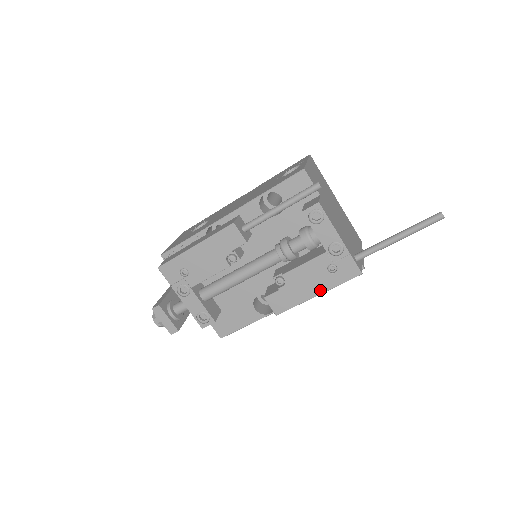
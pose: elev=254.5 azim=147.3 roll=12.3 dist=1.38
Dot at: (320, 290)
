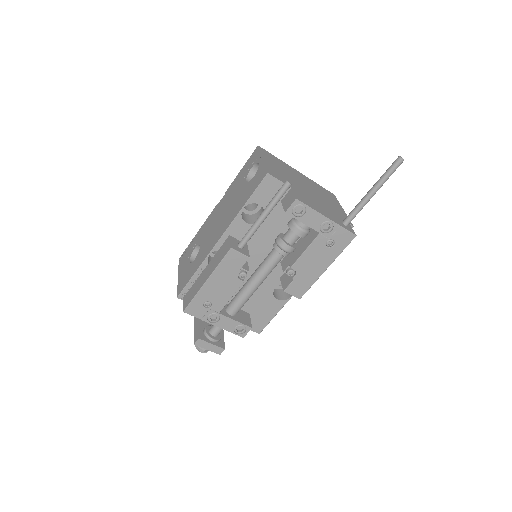
Dot at: (327, 264)
